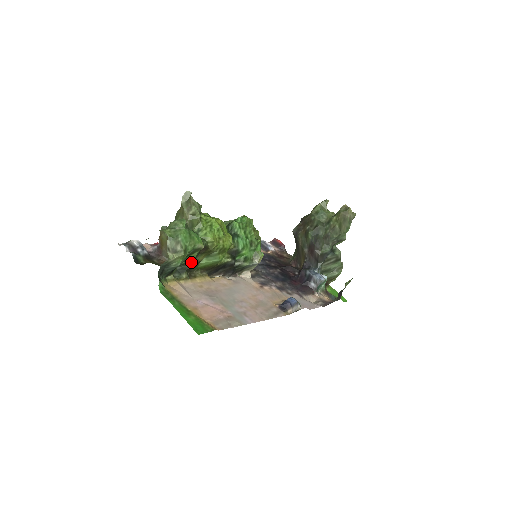
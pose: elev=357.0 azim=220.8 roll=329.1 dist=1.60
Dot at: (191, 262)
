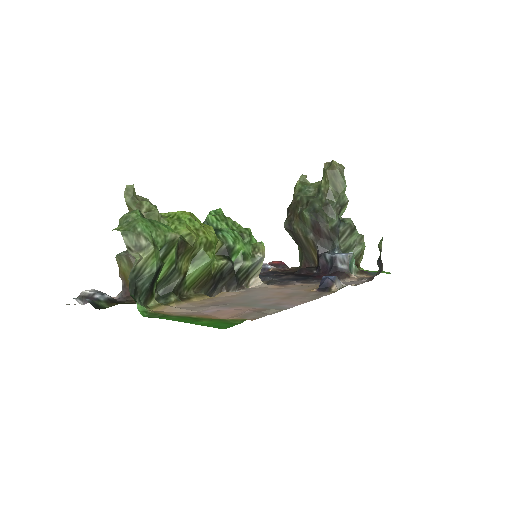
Dot at: (173, 274)
